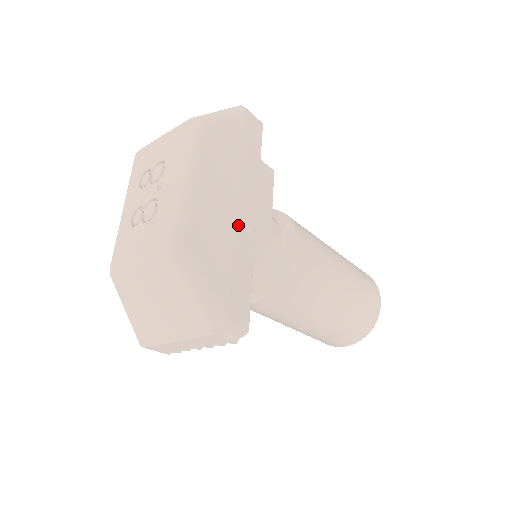
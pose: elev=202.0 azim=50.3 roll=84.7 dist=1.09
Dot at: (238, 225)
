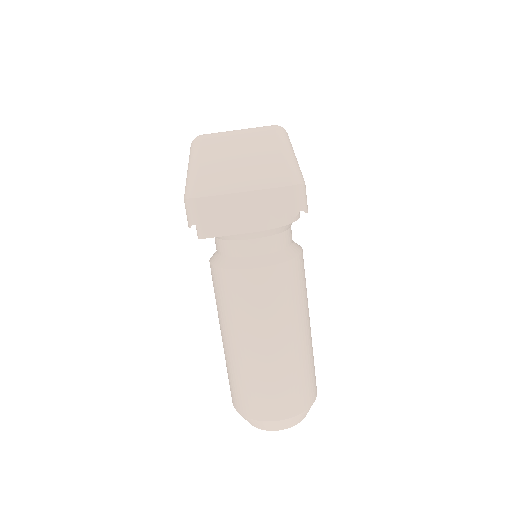
Dot at: occluded
